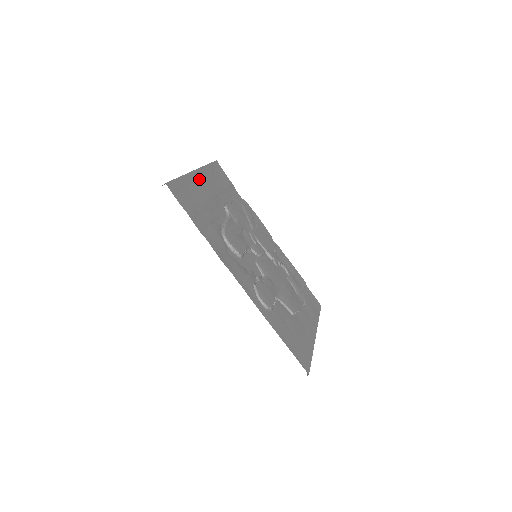
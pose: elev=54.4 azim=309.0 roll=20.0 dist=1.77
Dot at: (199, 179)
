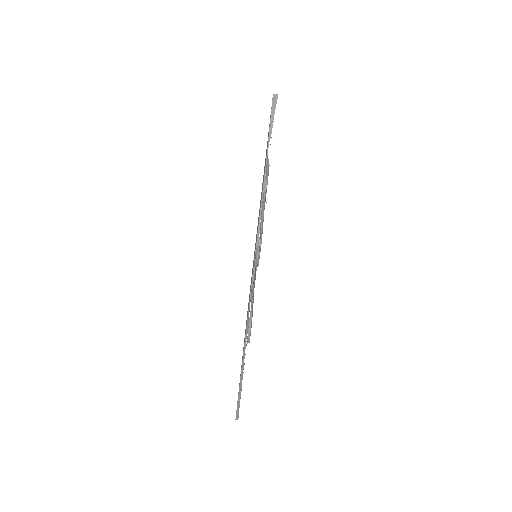
Dot at: occluded
